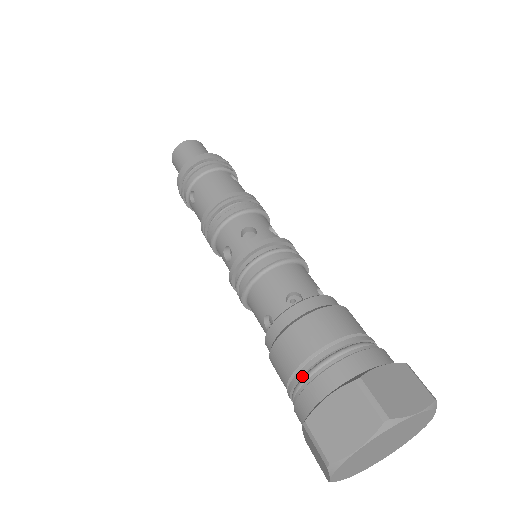
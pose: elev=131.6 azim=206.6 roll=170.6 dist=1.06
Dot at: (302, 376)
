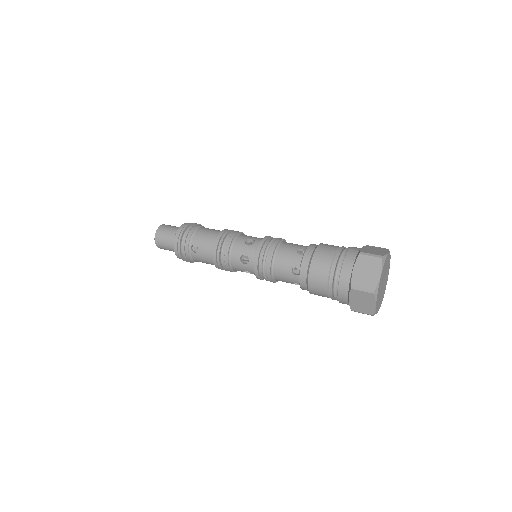
Dot at: (334, 274)
